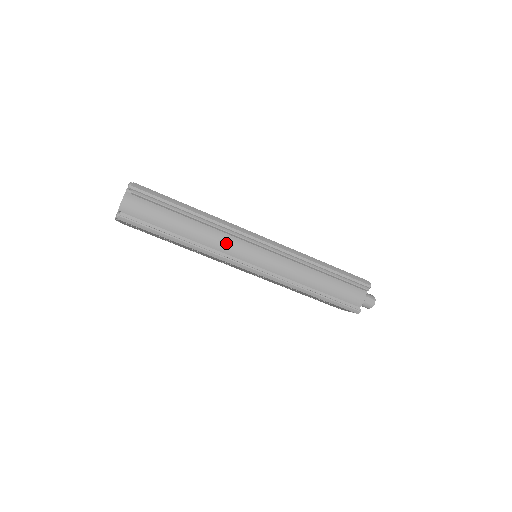
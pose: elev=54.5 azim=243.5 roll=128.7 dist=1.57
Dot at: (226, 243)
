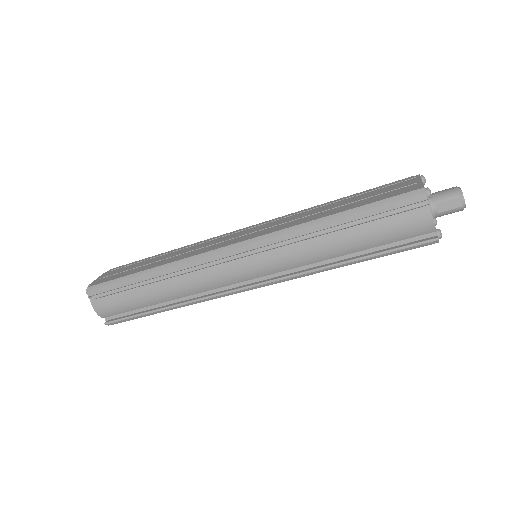
Dot at: (204, 281)
